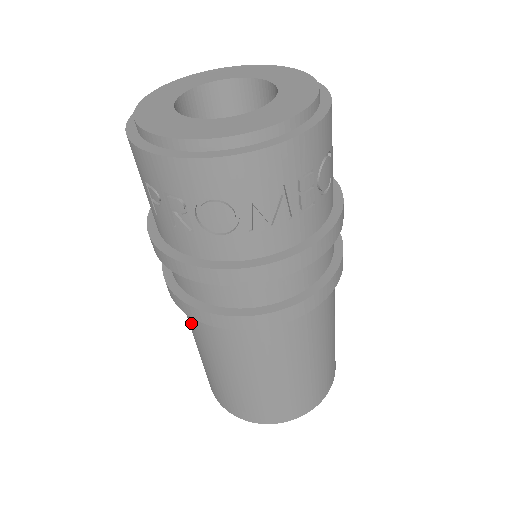
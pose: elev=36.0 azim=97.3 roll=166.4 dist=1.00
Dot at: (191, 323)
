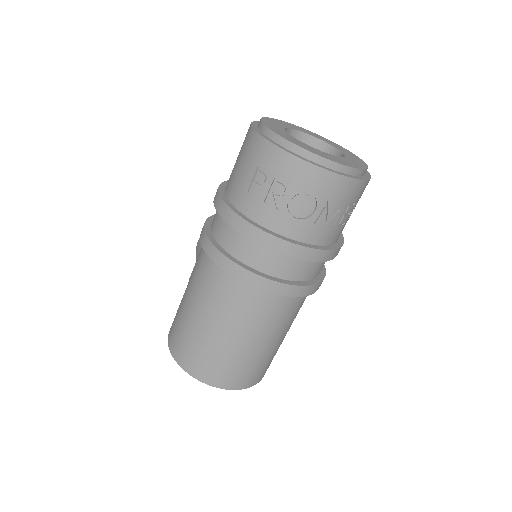
Dot at: (208, 283)
